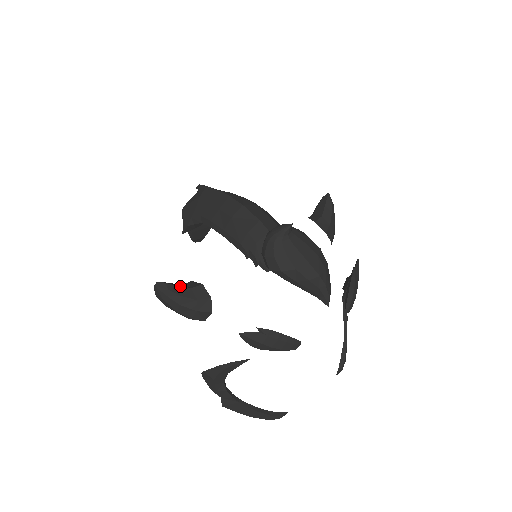
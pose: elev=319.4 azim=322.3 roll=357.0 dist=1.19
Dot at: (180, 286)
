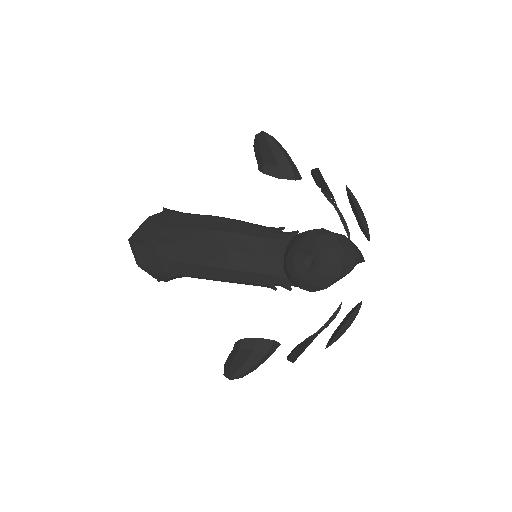
Dot at: (246, 359)
